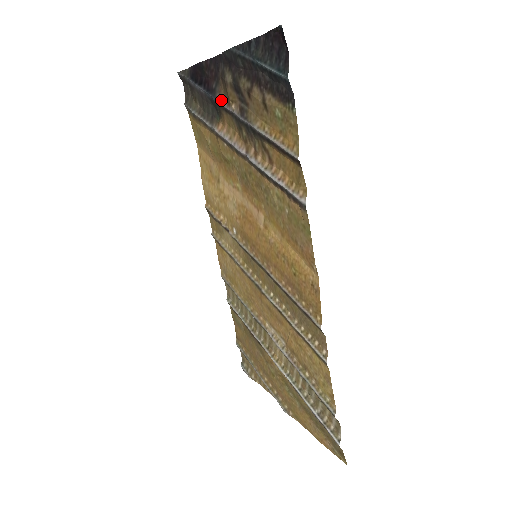
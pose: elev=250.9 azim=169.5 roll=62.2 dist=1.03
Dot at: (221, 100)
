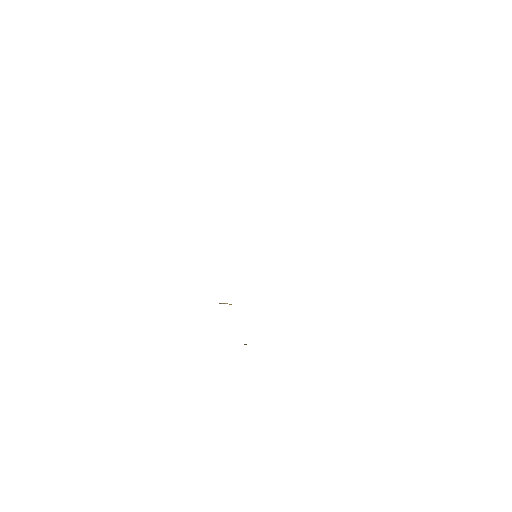
Dot at: occluded
